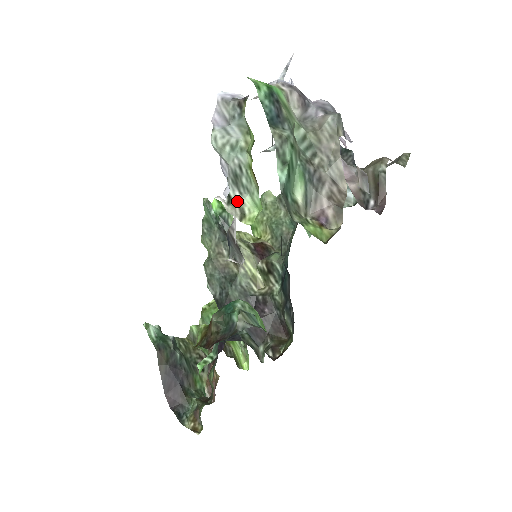
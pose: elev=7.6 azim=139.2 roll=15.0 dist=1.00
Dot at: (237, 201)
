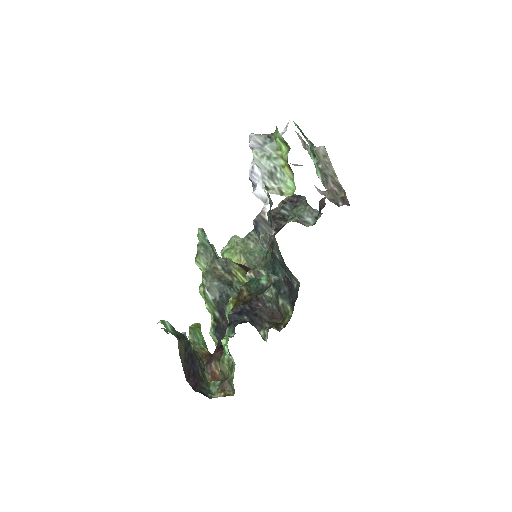
Dot at: (275, 187)
